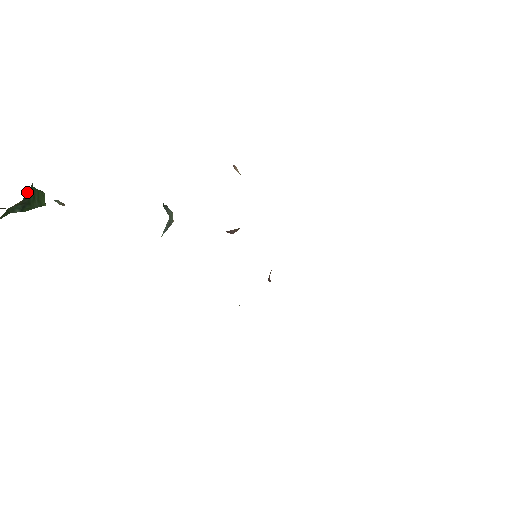
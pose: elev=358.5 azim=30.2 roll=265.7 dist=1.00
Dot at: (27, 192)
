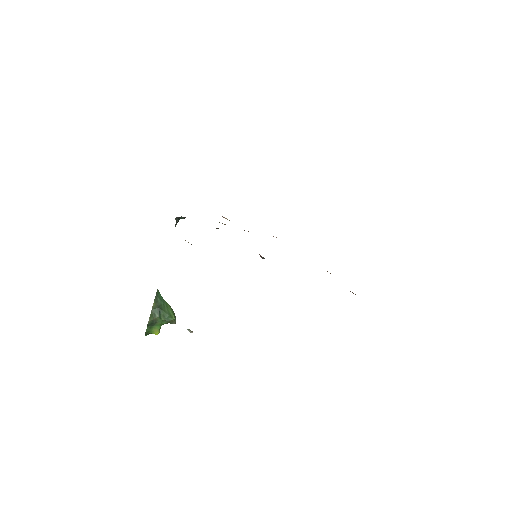
Dot at: (156, 294)
